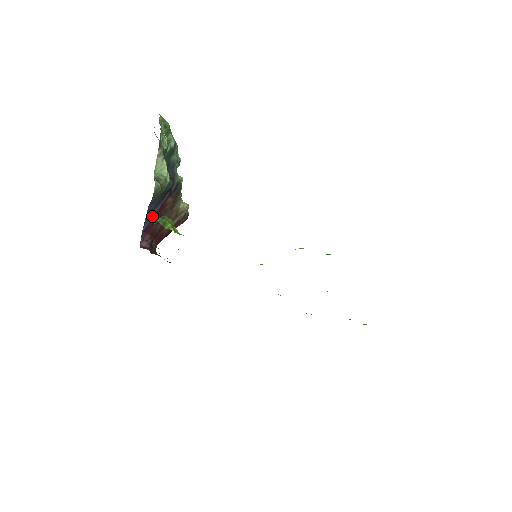
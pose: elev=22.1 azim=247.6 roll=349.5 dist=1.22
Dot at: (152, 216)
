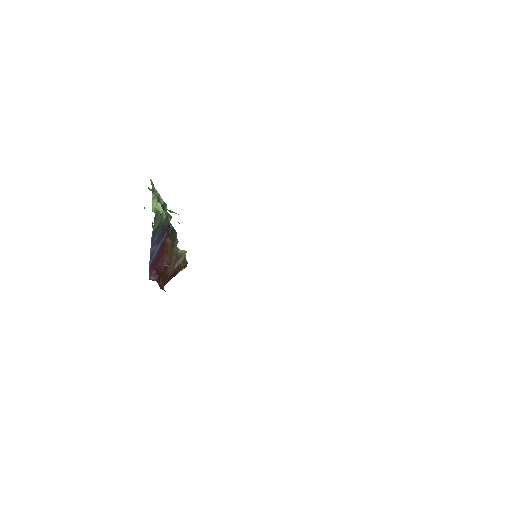
Dot at: (156, 252)
